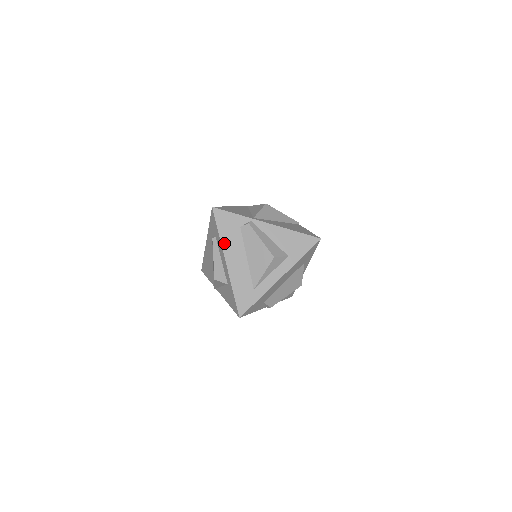
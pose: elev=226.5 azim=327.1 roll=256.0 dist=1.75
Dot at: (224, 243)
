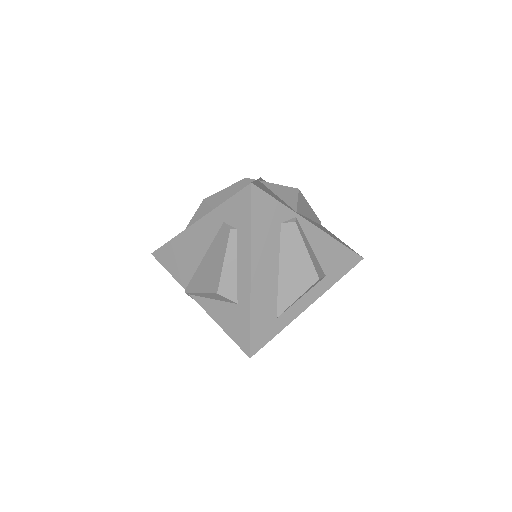
Dot at: (255, 244)
